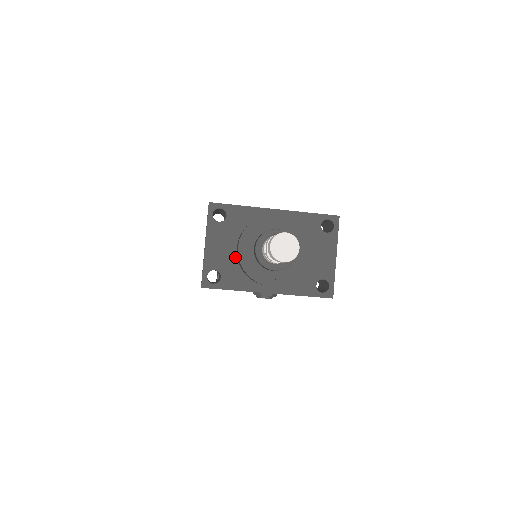
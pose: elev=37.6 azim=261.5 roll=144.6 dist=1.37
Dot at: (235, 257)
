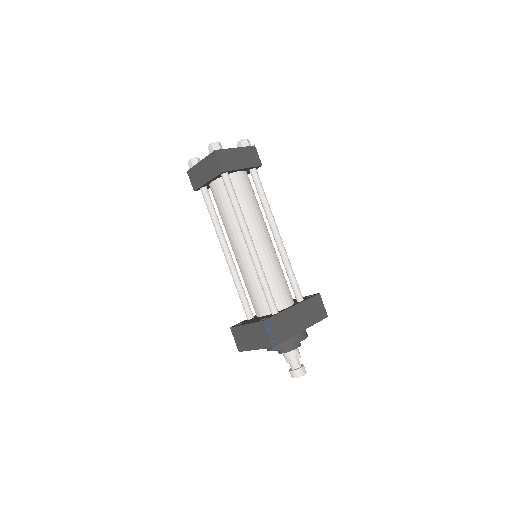
Dot at: occluded
